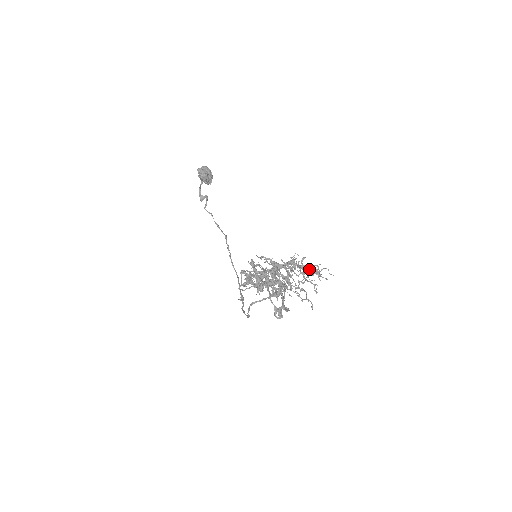
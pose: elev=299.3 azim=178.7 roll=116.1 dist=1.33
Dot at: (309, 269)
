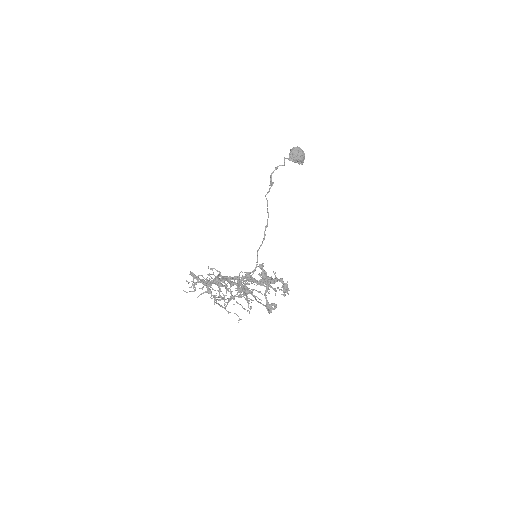
Dot at: (245, 288)
